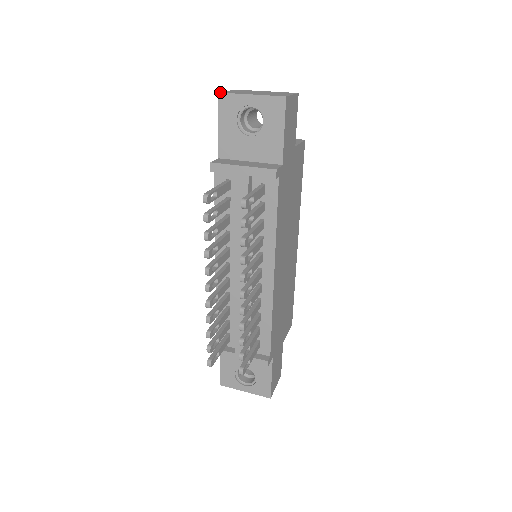
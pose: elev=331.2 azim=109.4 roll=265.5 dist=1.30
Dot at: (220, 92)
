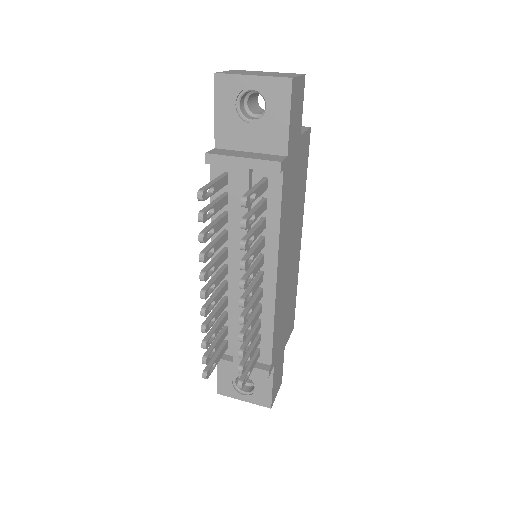
Dot at: (216, 72)
